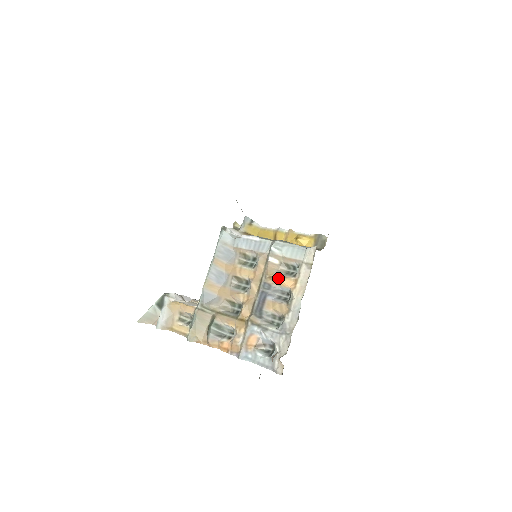
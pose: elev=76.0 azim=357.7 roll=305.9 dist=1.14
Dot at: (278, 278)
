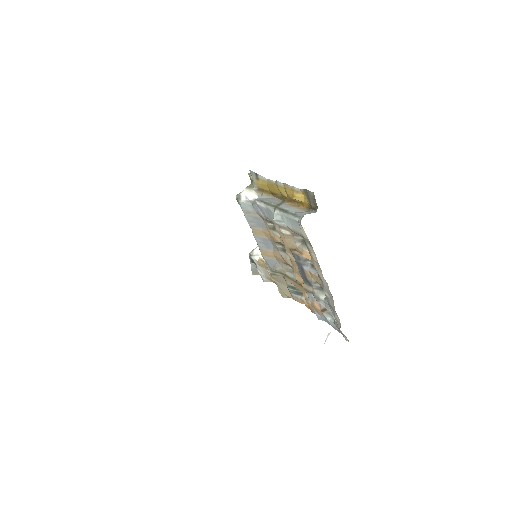
Dot at: (298, 252)
